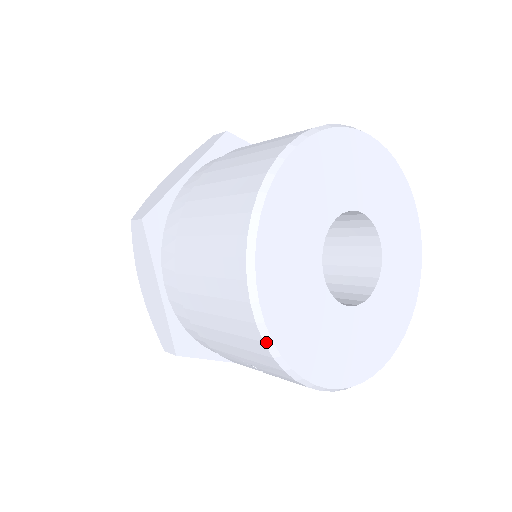
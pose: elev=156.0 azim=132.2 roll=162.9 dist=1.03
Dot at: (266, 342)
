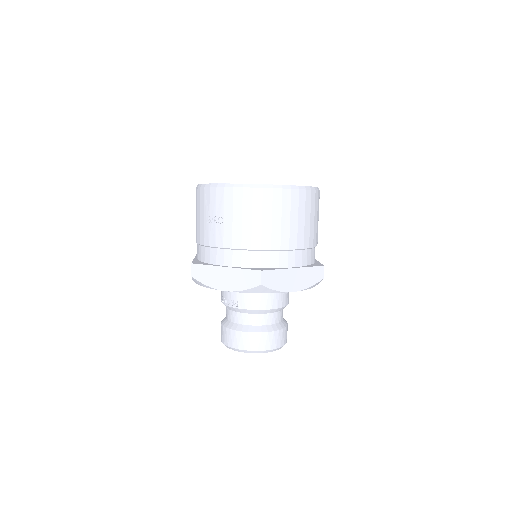
Dot at: (198, 186)
